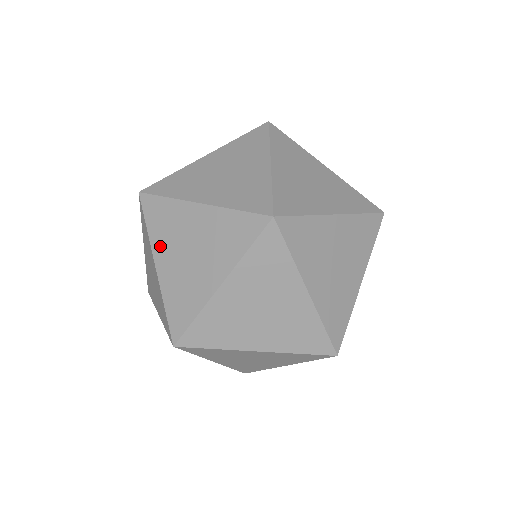
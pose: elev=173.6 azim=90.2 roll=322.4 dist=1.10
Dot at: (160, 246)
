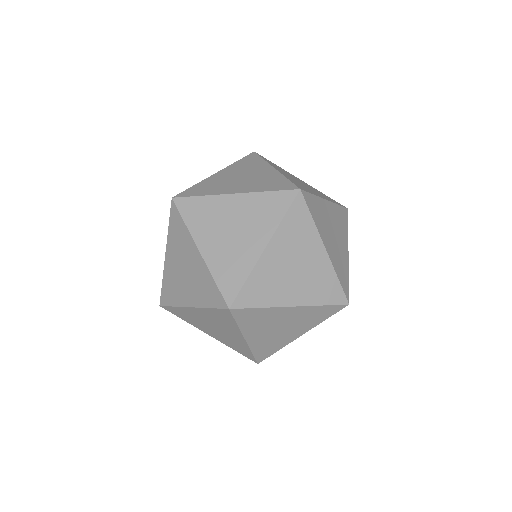
Dot at: occluded
